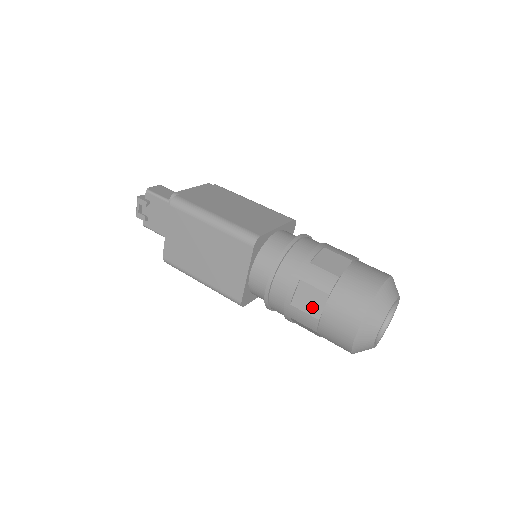
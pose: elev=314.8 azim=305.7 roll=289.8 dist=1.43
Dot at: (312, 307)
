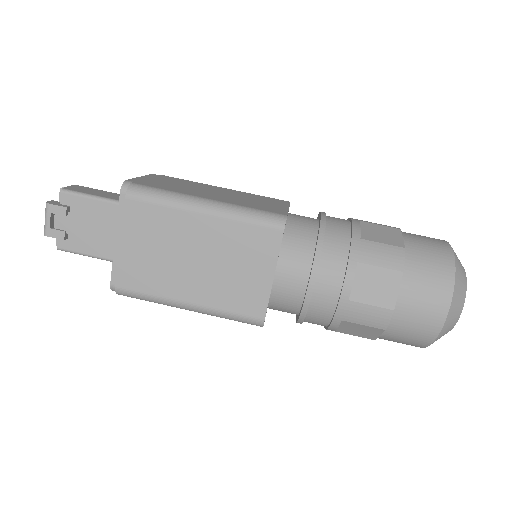
Dot at: (381, 295)
